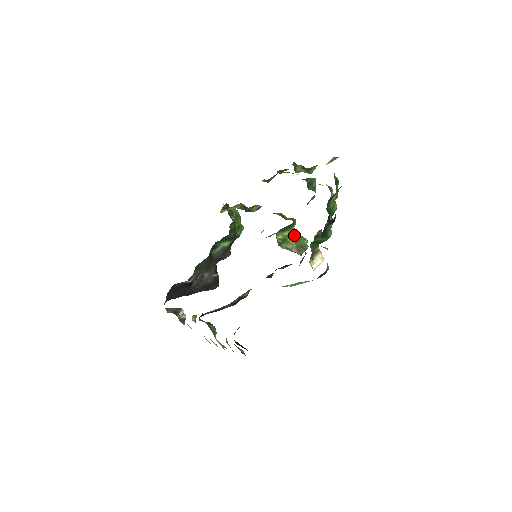
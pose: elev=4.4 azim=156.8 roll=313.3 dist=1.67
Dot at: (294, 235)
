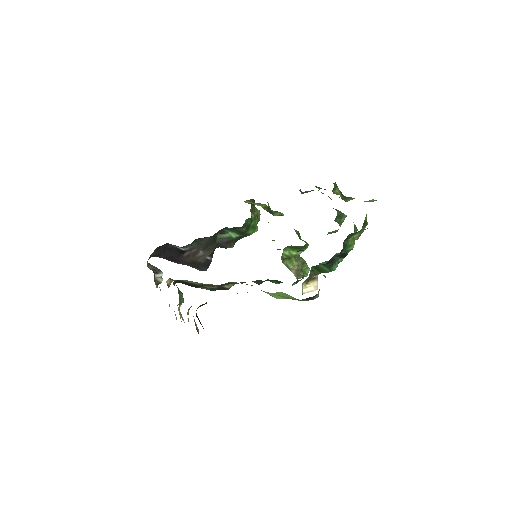
Dot at: (300, 259)
